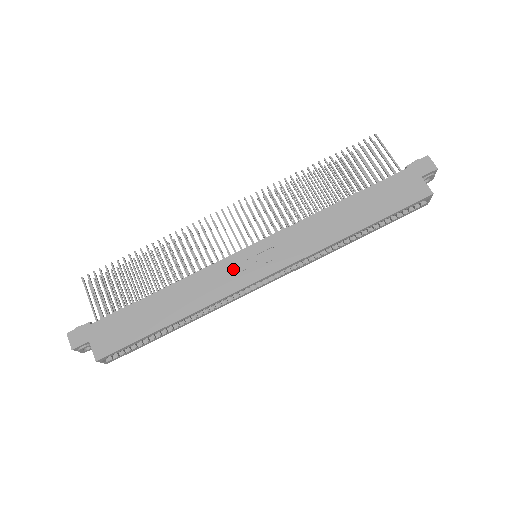
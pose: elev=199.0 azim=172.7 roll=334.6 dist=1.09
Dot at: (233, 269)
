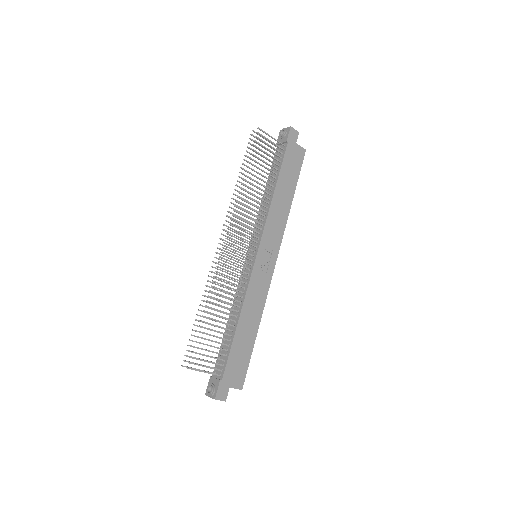
Dot at: (260, 275)
